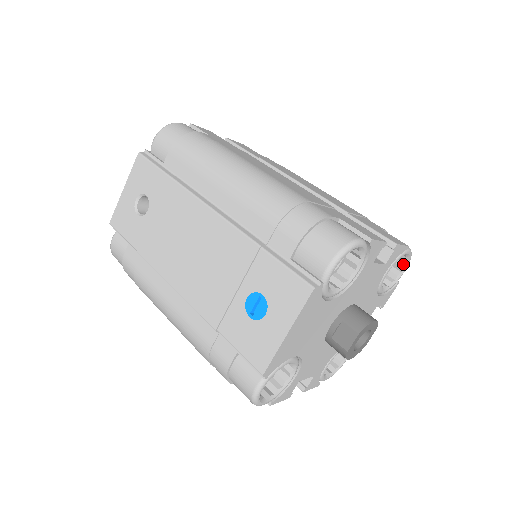
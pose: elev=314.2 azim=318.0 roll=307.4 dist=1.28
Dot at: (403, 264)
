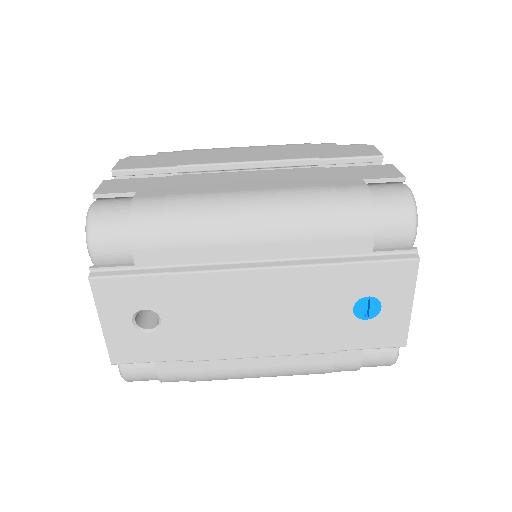
Dot at: occluded
